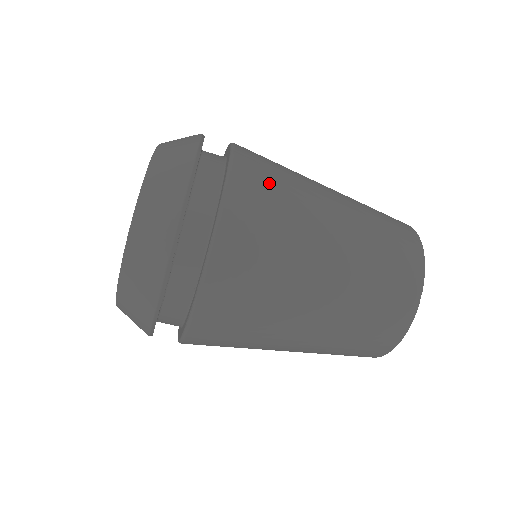
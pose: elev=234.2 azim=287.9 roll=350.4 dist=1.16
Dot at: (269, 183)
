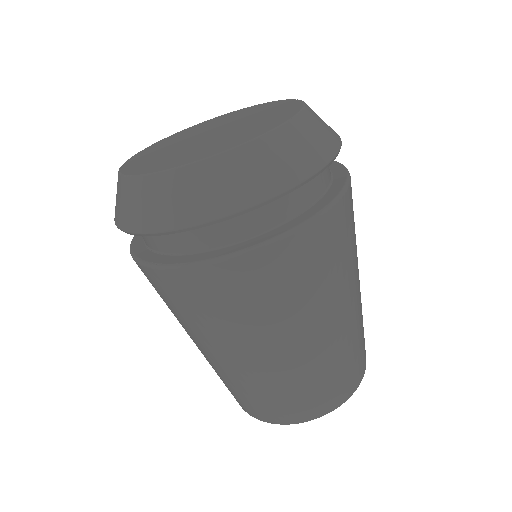
Dot at: (287, 281)
